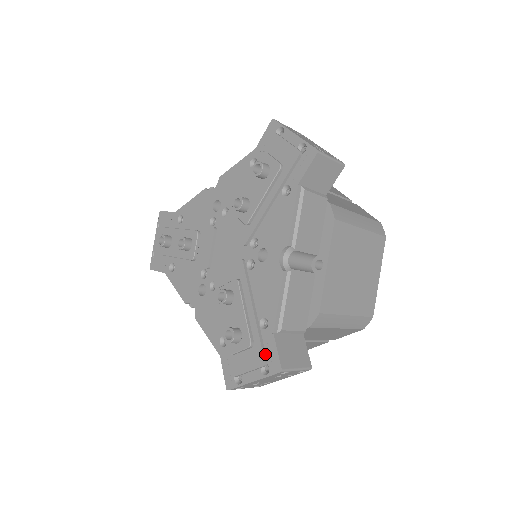
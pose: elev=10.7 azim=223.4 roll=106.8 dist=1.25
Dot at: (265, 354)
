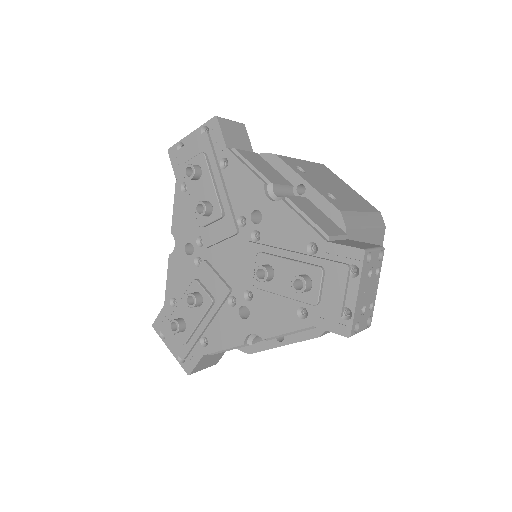
Dot at: (189, 354)
